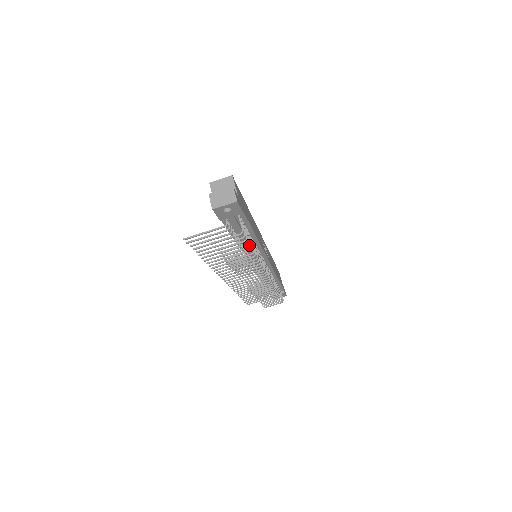
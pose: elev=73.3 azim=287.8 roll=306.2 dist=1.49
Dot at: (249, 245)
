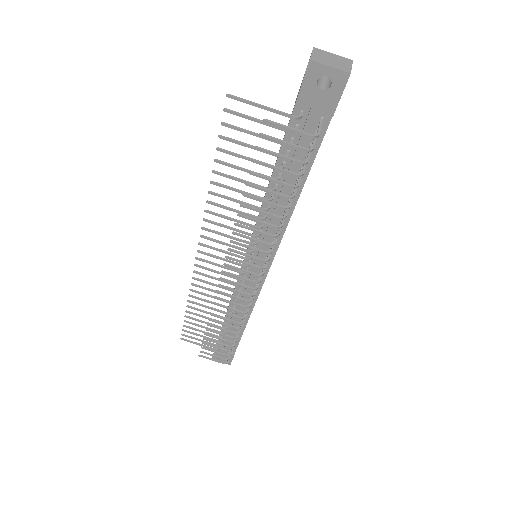
Dot at: occluded
